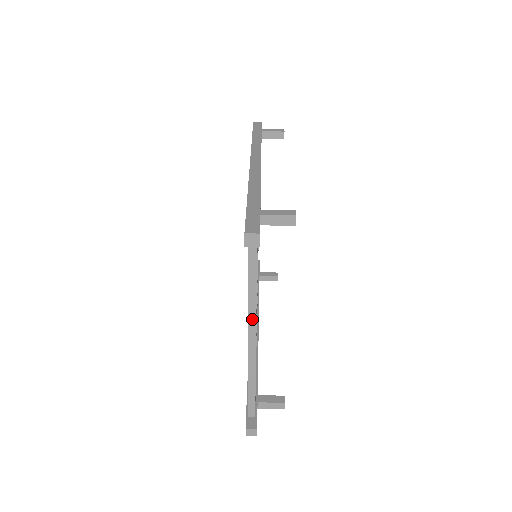
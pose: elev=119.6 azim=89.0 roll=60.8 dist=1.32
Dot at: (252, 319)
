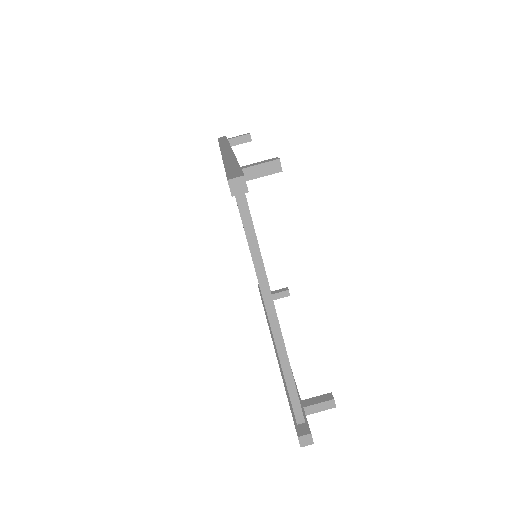
Dot at: (266, 293)
